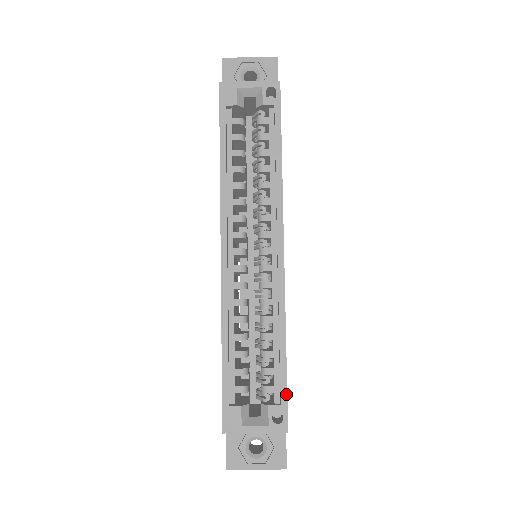
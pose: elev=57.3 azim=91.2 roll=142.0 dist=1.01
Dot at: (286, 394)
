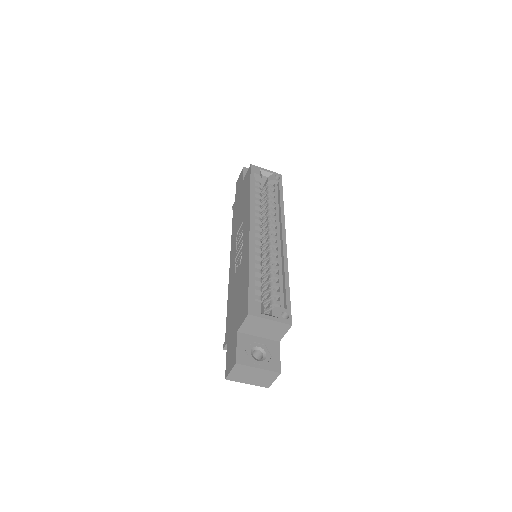
Dot at: (290, 304)
